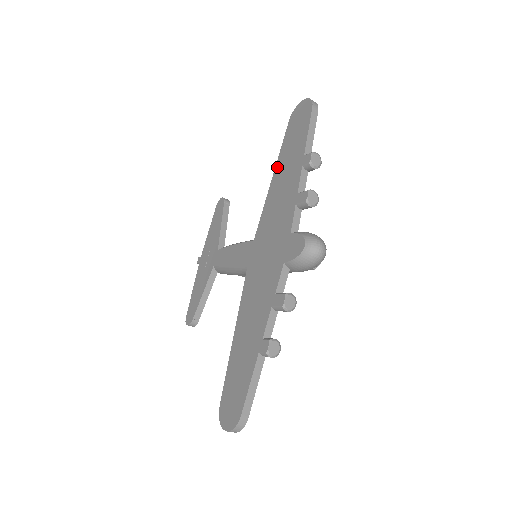
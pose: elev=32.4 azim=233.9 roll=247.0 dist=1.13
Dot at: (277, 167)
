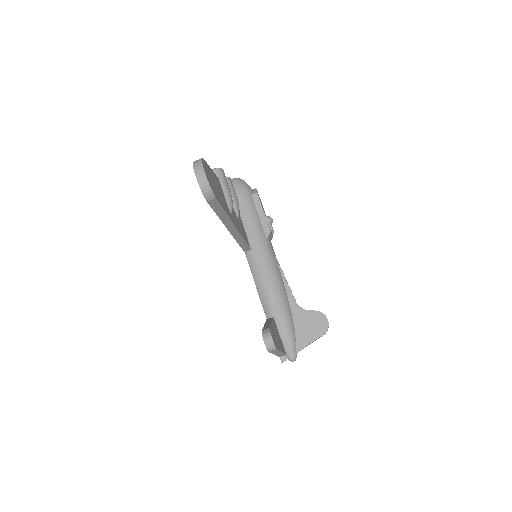
Dot at: occluded
